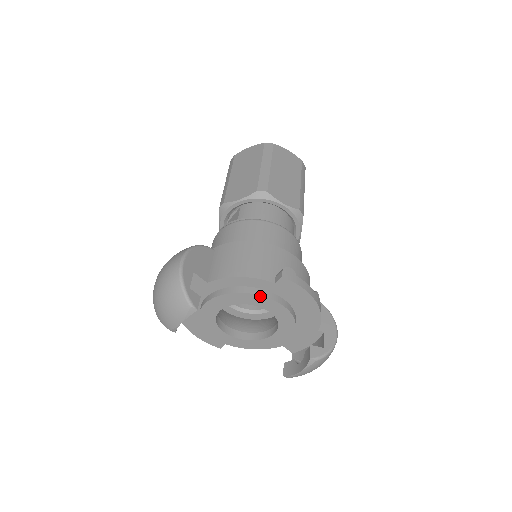
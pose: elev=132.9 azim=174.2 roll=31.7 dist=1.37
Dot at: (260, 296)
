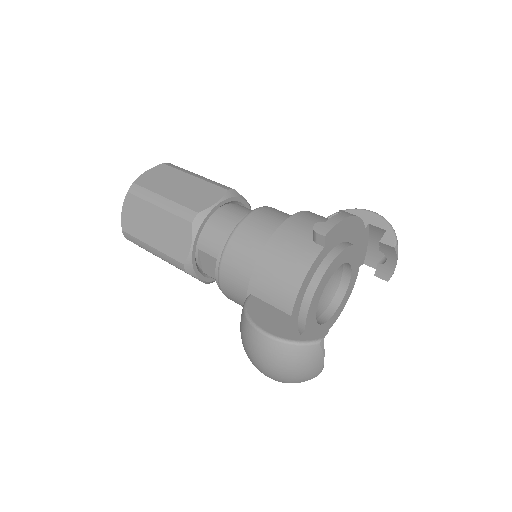
Dot at: (328, 268)
